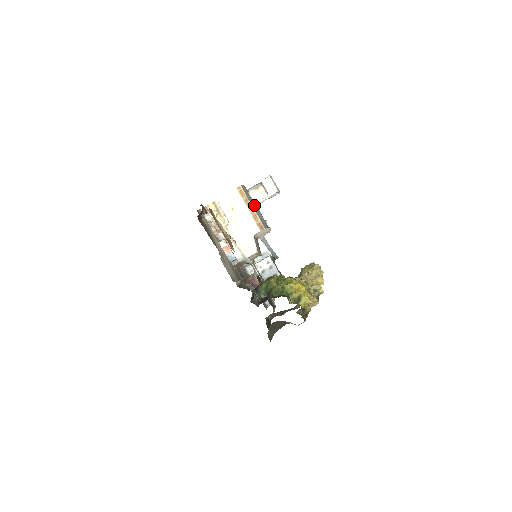
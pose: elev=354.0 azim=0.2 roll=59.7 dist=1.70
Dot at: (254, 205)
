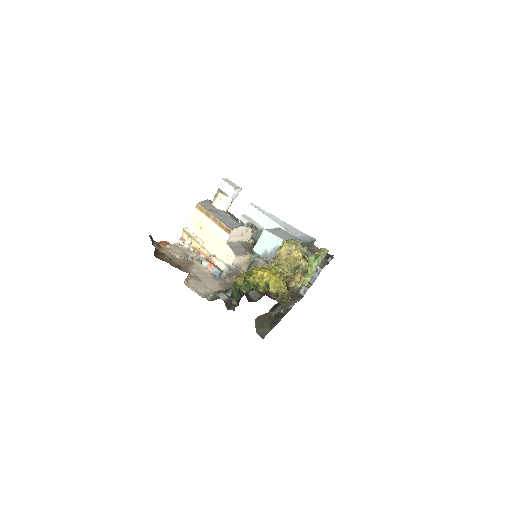
Dot at: (219, 213)
